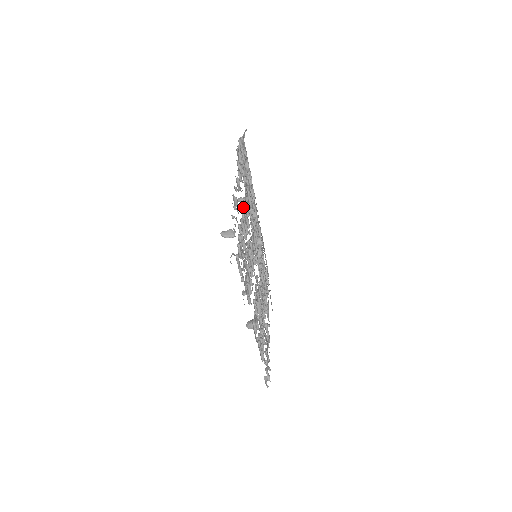
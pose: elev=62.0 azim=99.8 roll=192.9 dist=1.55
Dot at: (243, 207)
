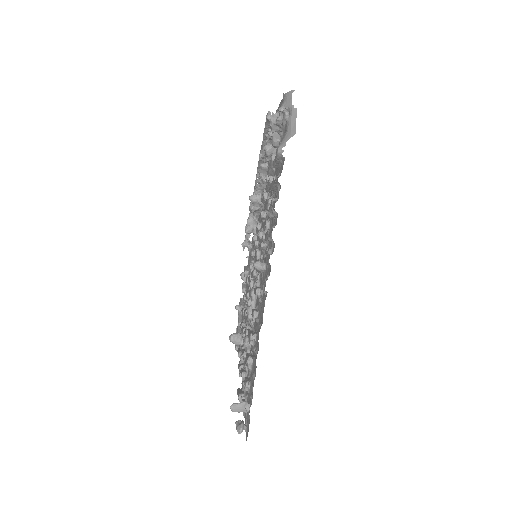
Dot at: occluded
